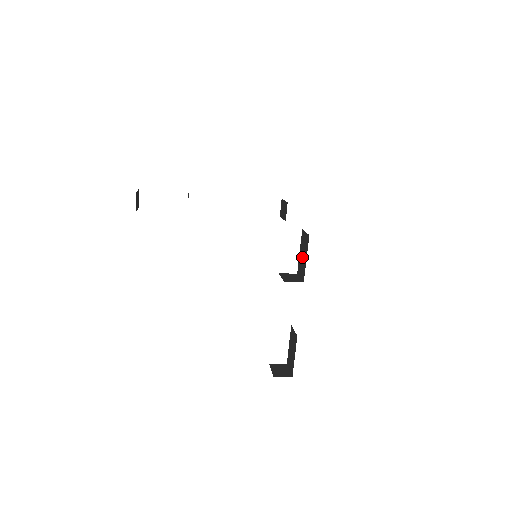
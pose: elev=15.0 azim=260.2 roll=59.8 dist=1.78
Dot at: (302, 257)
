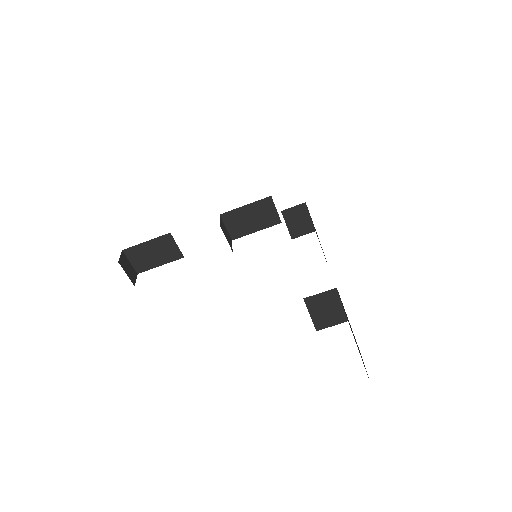
Dot at: occluded
